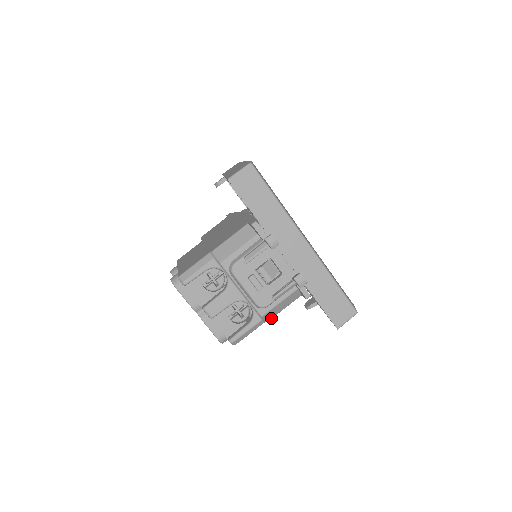
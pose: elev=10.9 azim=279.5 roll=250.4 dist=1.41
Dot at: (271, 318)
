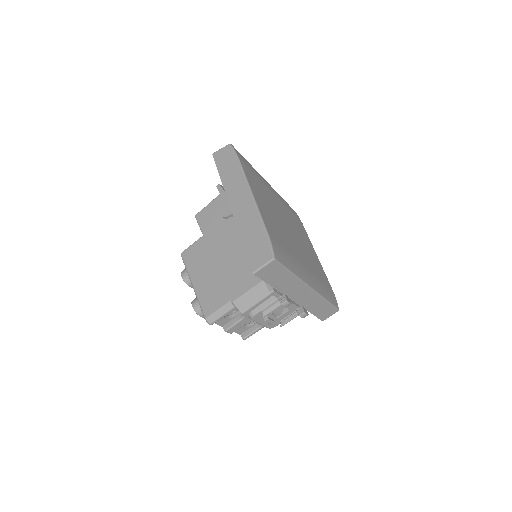
Dot at: occluded
